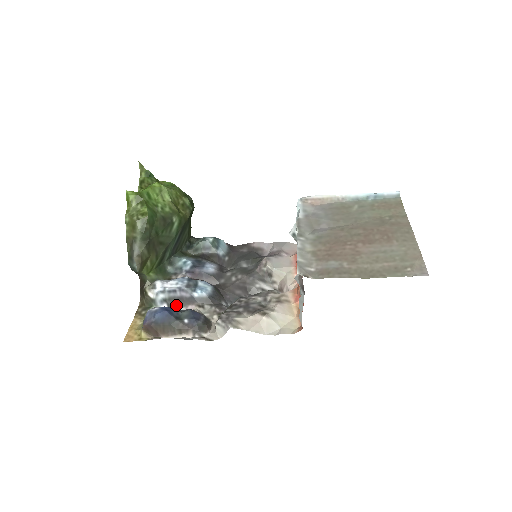
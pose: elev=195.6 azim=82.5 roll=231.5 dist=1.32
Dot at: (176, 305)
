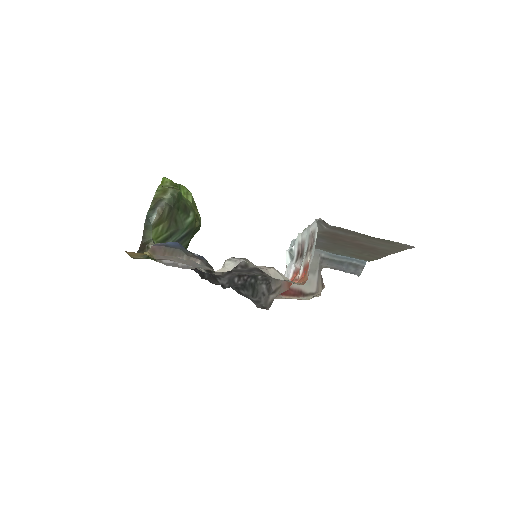
Dot at: occluded
